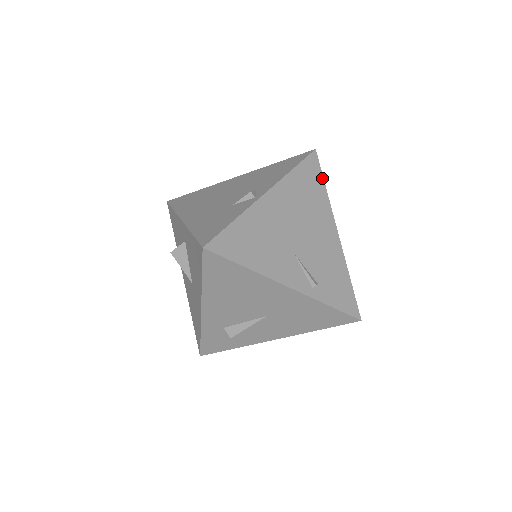
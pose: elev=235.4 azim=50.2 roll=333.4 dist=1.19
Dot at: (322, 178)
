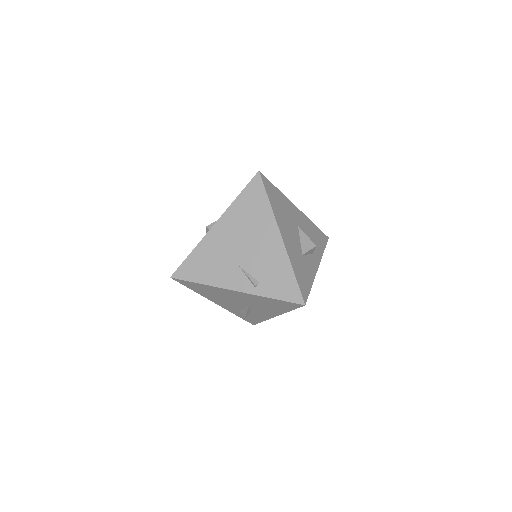
Dot at: (265, 194)
